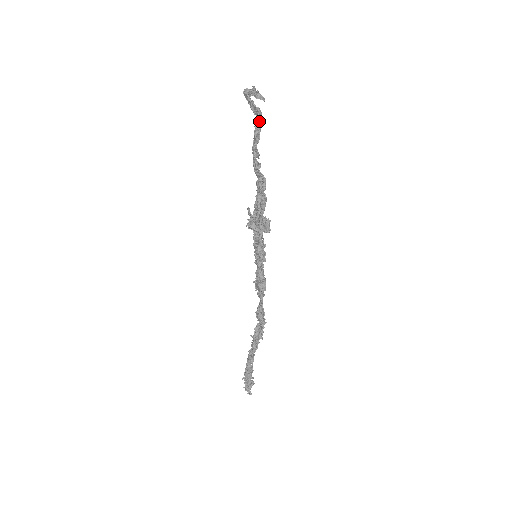
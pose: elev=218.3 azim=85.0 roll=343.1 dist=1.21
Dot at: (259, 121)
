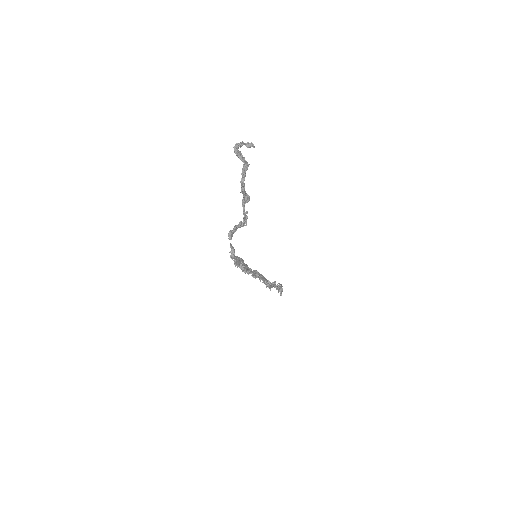
Dot at: (243, 181)
